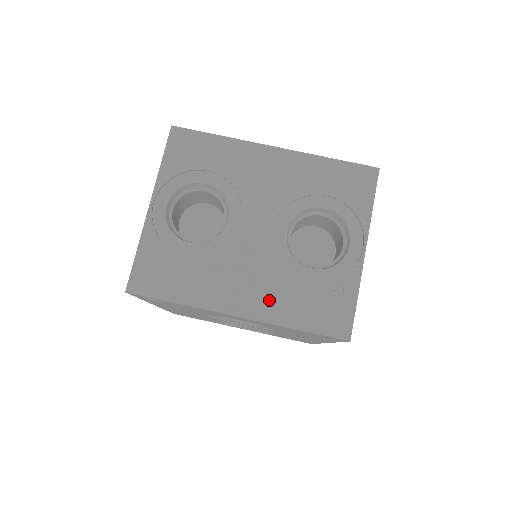
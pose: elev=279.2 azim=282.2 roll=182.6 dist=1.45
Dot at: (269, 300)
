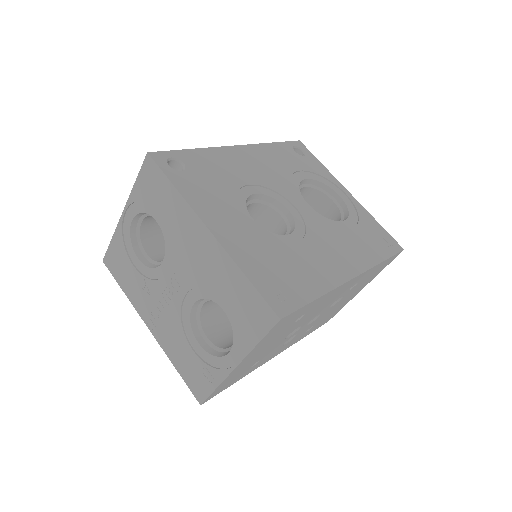
Dot at: (167, 337)
